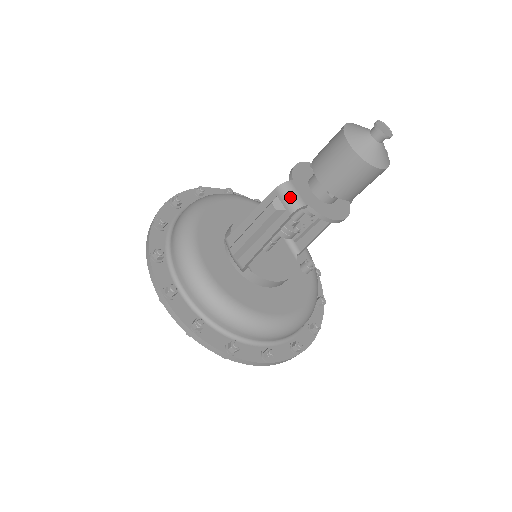
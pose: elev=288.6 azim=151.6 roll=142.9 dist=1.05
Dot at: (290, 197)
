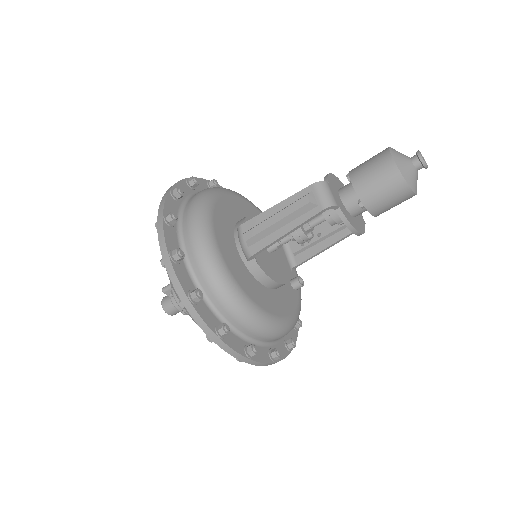
Dot at: (325, 194)
